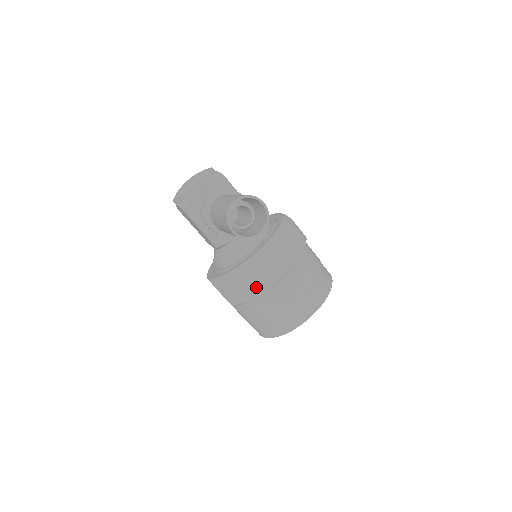
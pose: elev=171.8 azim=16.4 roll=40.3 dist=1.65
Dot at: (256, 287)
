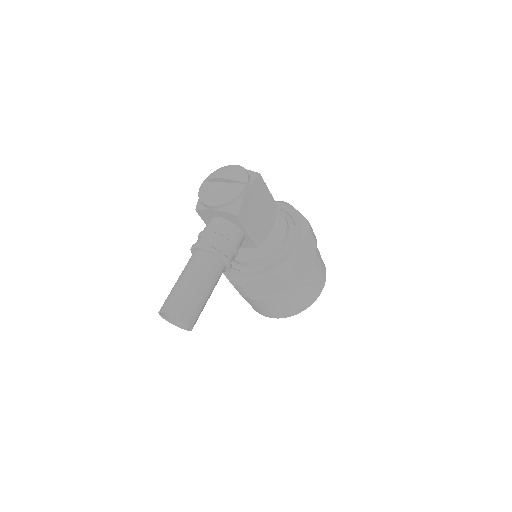
Dot at: occluded
